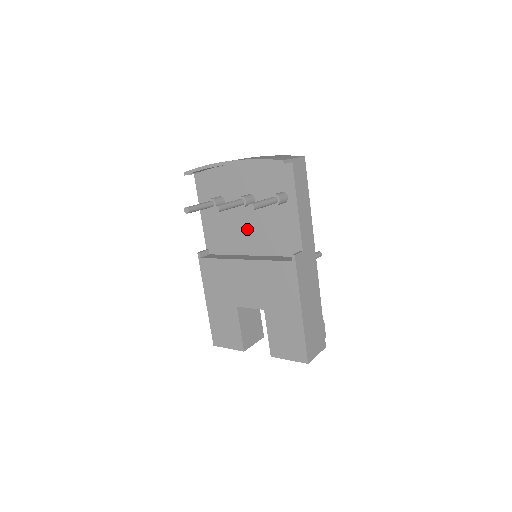
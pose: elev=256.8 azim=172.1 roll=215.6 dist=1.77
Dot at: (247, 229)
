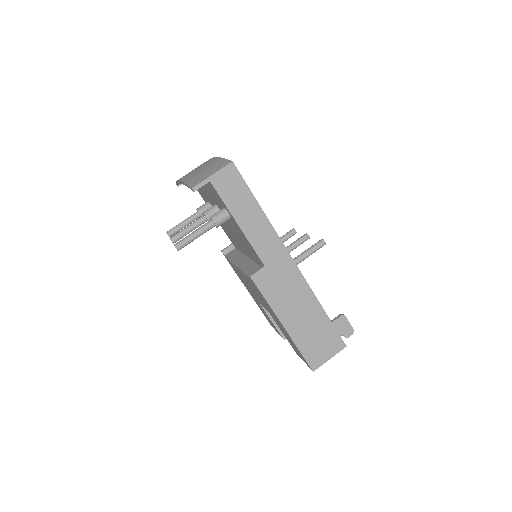
Dot at: (233, 234)
